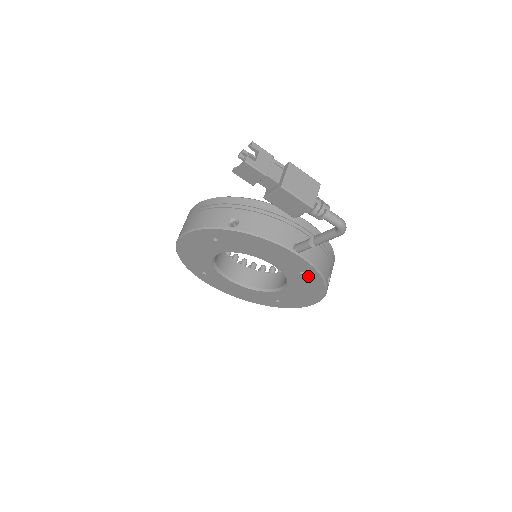
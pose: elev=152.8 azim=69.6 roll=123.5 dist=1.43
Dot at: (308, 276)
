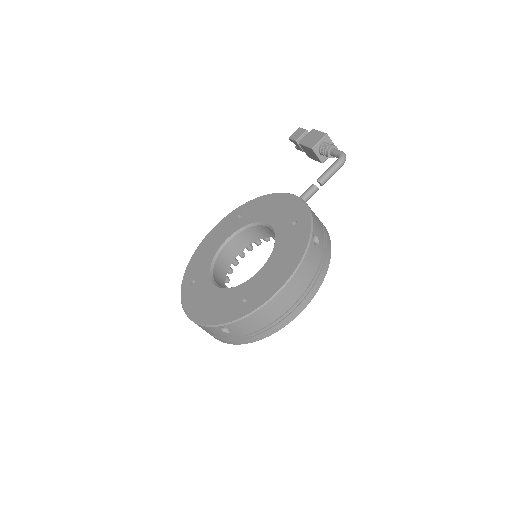
Dot at: (298, 225)
